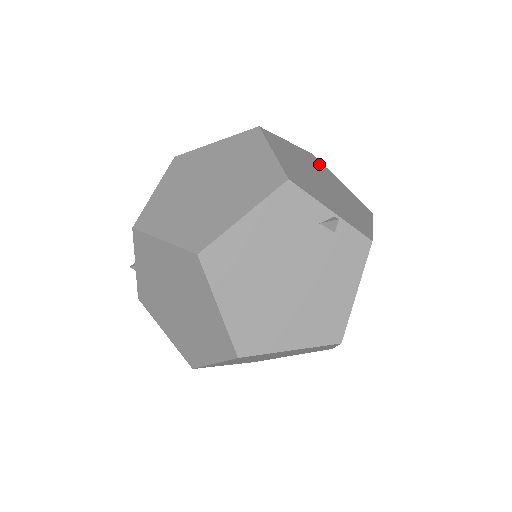
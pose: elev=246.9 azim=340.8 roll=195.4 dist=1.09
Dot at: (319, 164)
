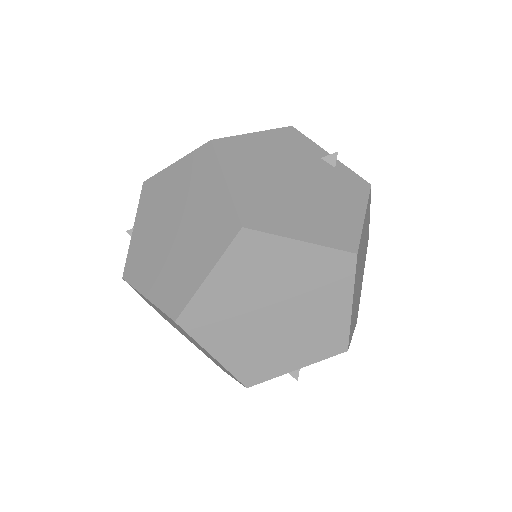
Dot at: occluded
